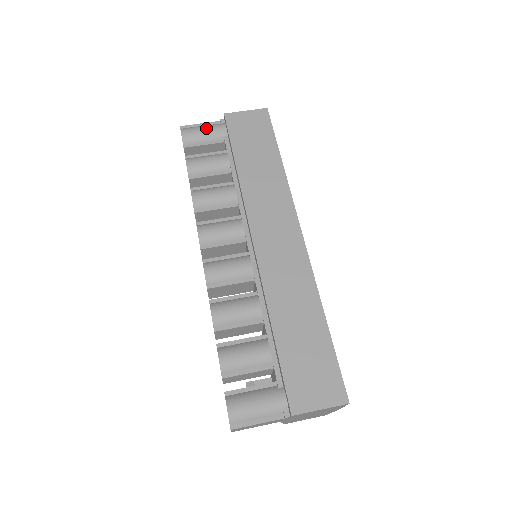
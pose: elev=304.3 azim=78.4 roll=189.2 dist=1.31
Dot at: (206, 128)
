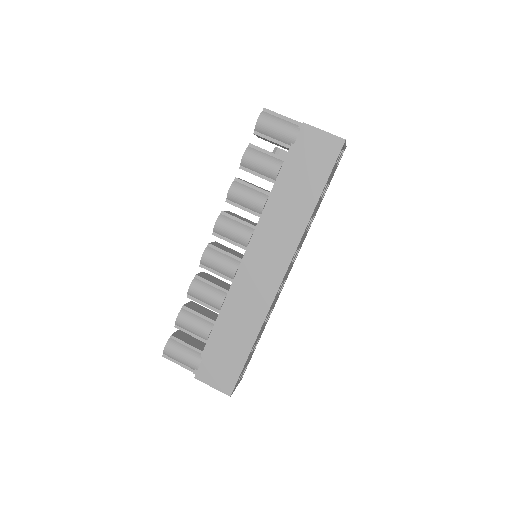
Dot at: (281, 126)
